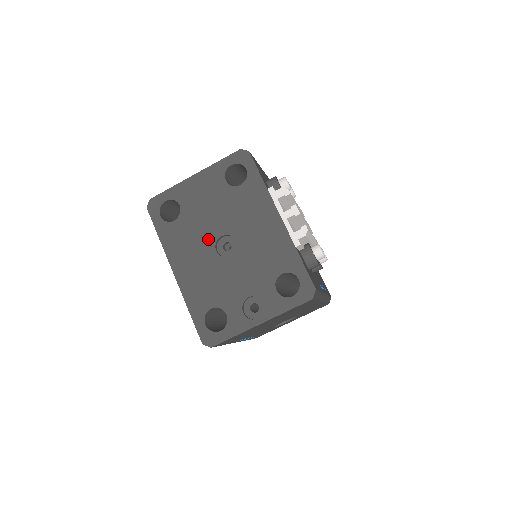
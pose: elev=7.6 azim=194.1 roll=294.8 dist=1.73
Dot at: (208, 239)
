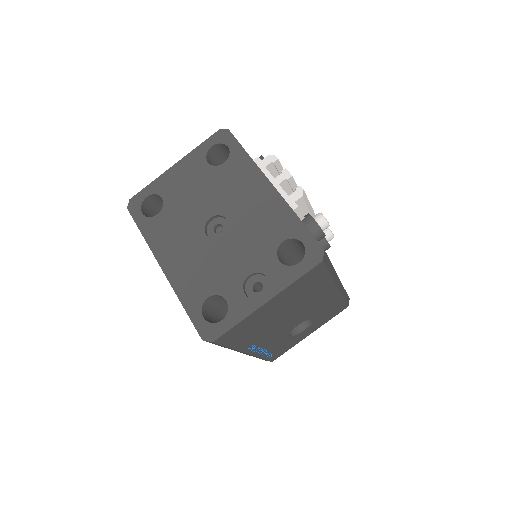
Dot at: (196, 224)
